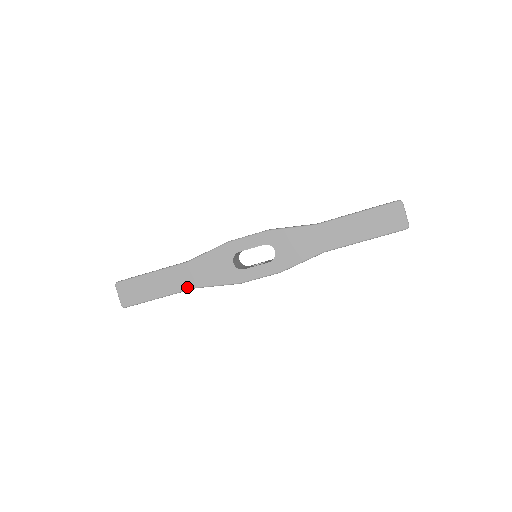
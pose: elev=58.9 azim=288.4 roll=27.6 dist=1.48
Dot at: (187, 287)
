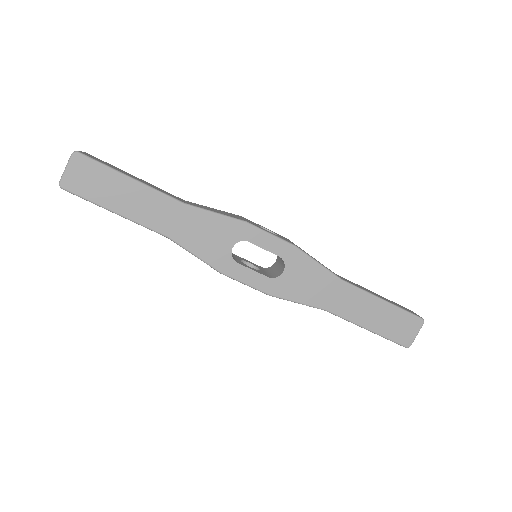
Dot at: (160, 229)
